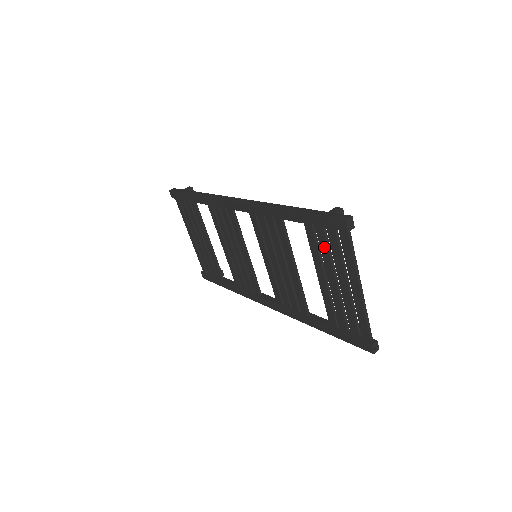
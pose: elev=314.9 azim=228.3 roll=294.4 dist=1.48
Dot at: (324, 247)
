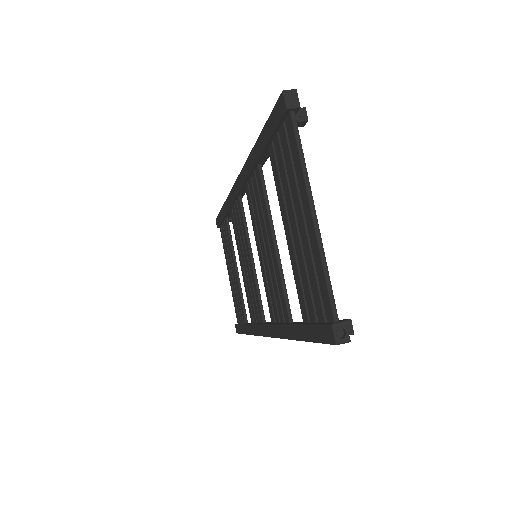
Dot at: (282, 170)
